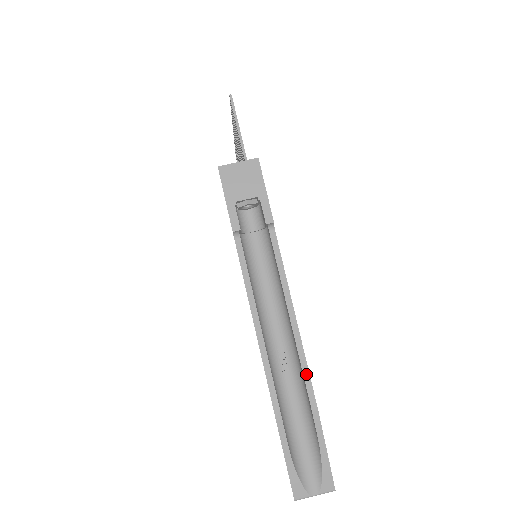
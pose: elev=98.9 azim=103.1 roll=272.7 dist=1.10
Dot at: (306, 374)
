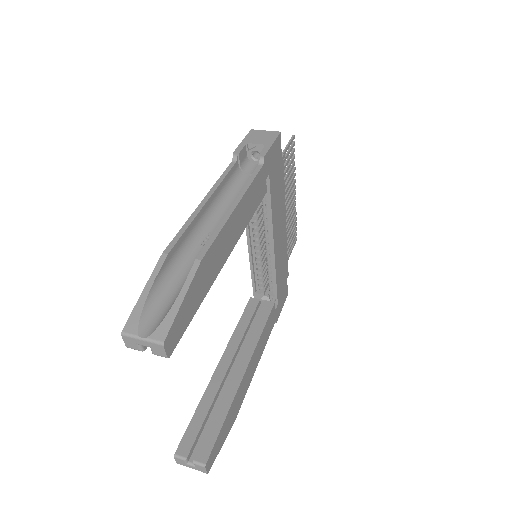
Dot at: (214, 236)
